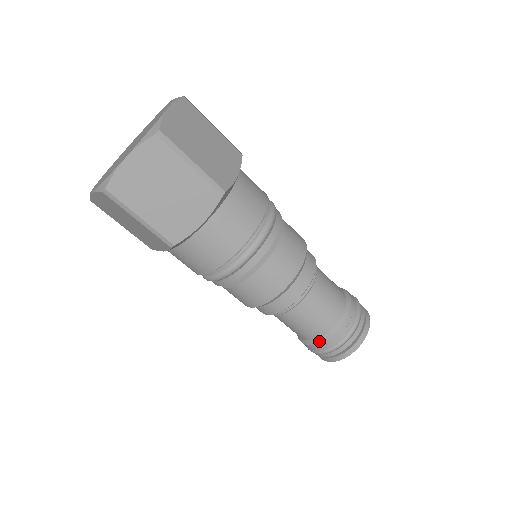
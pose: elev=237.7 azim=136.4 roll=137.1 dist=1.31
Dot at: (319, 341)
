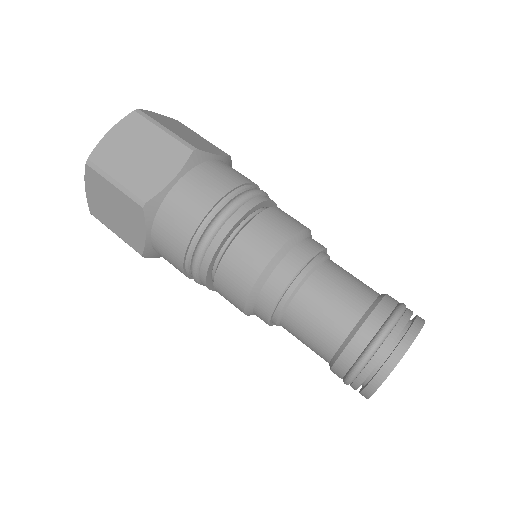
Dot at: (347, 342)
